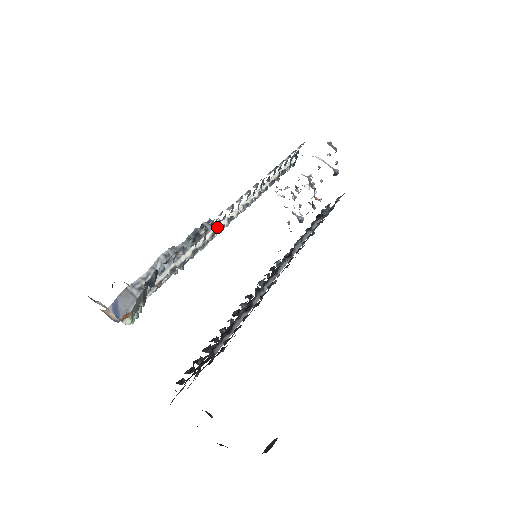
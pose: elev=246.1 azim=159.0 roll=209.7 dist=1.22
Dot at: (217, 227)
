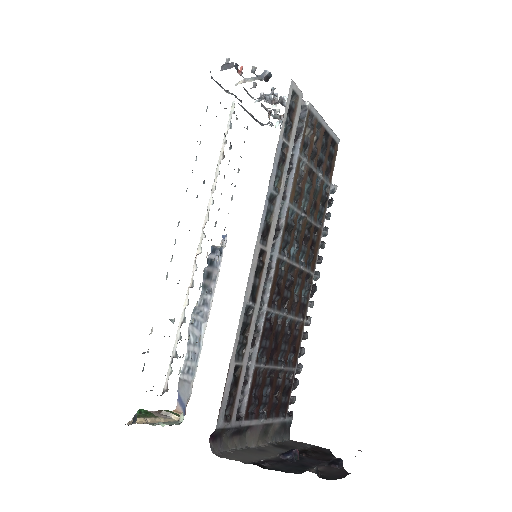
Dot at: (191, 280)
